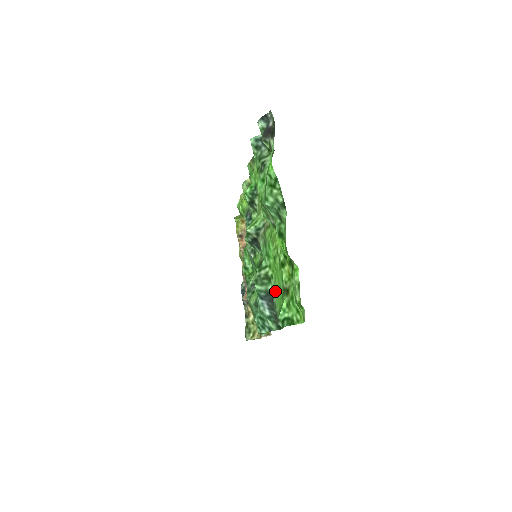
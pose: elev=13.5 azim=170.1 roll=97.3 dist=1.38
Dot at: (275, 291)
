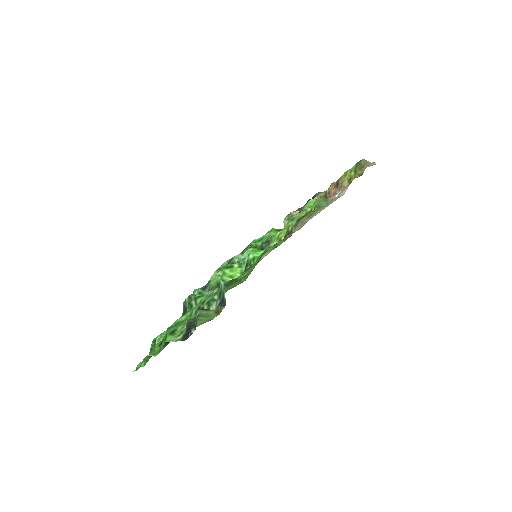
Dot at: occluded
